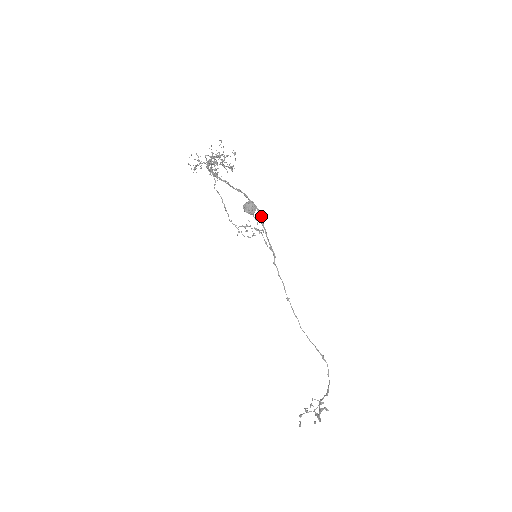
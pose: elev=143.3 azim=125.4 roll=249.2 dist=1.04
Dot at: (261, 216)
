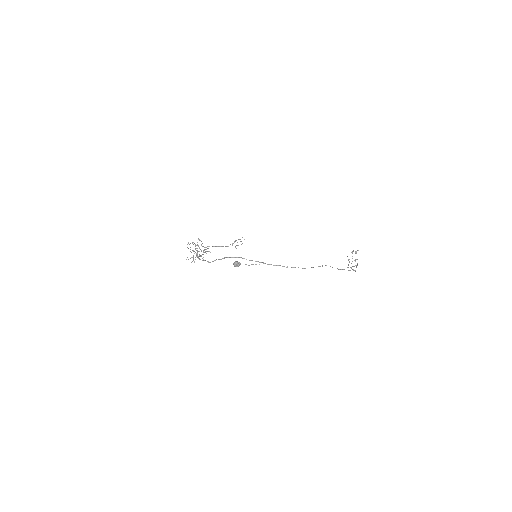
Dot at: (242, 258)
